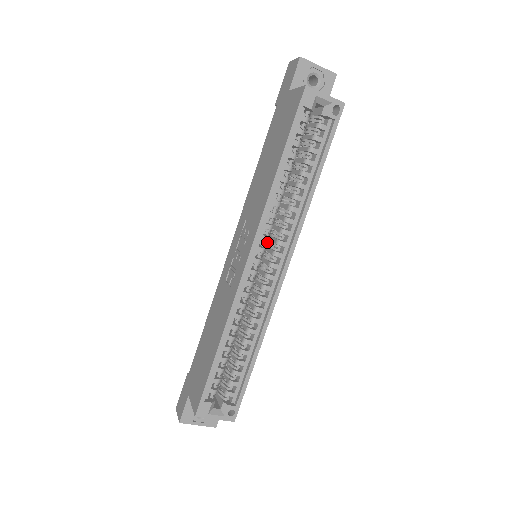
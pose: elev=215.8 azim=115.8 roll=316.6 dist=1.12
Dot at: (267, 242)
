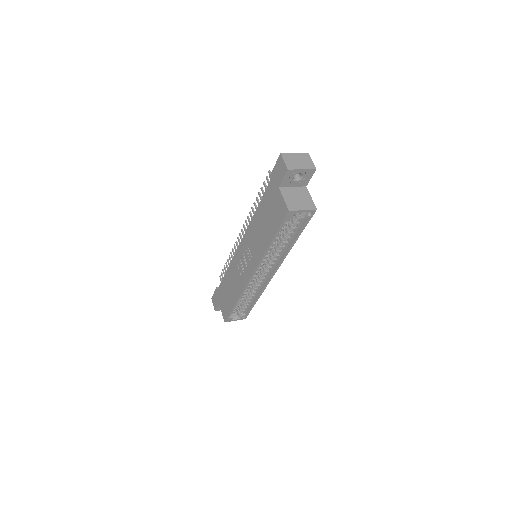
Dot at: occluded
